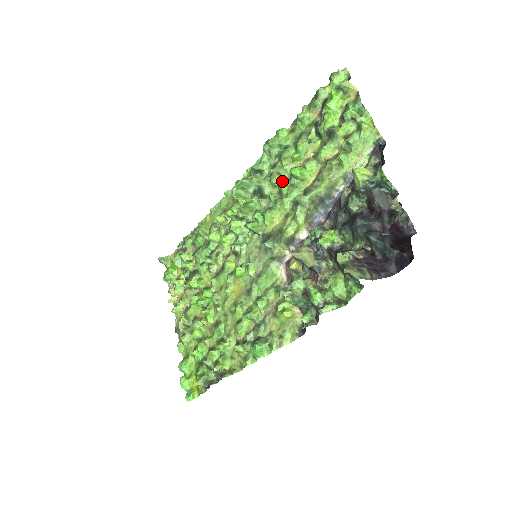
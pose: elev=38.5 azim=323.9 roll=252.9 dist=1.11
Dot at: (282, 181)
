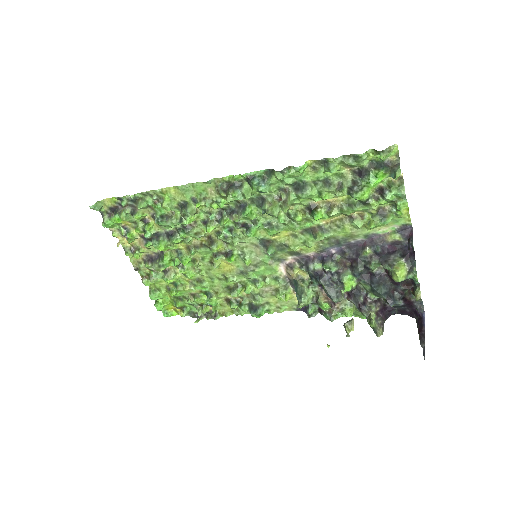
Dot at: (294, 209)
